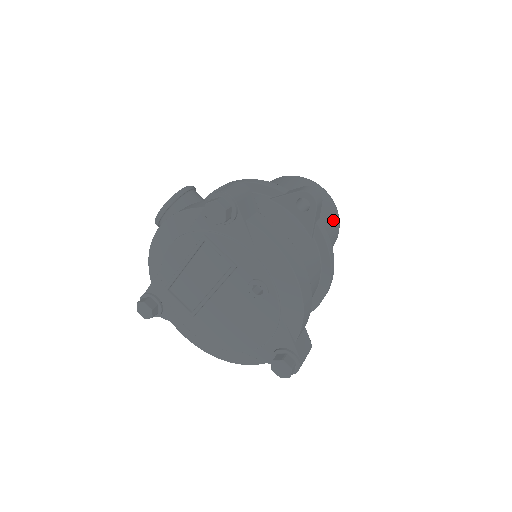
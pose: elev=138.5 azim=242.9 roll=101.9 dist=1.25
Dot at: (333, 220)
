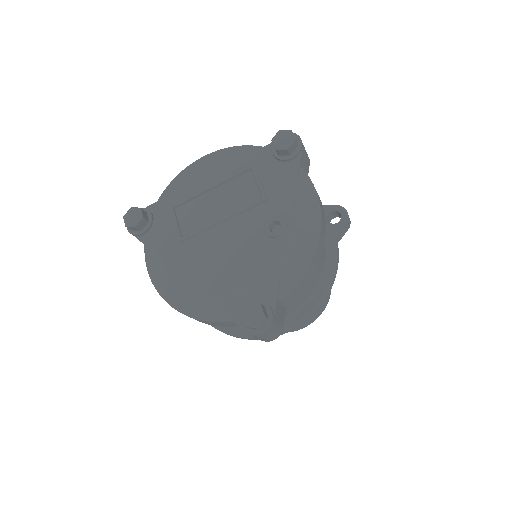
Dot at: occluded
